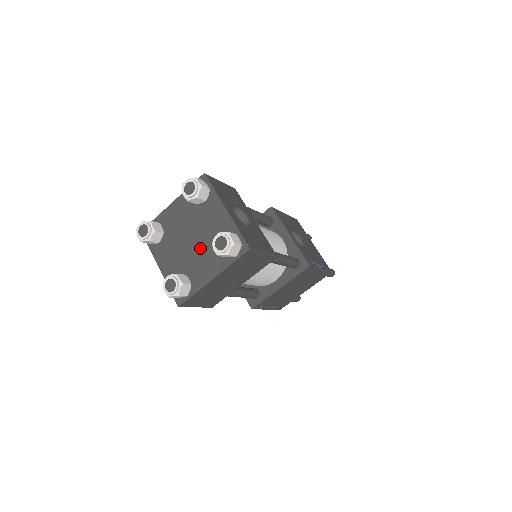
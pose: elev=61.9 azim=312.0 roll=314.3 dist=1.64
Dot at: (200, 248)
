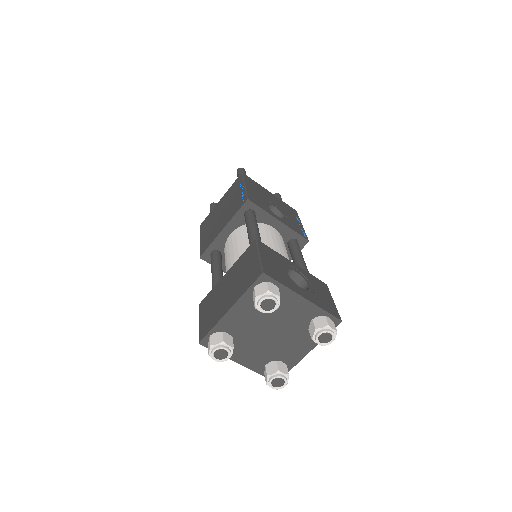
Dot at: (284, 336)
